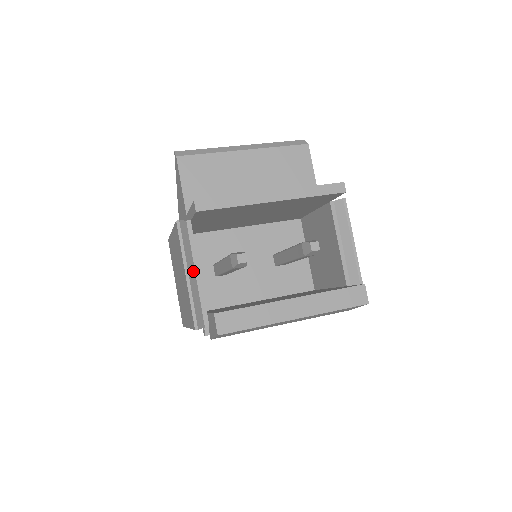
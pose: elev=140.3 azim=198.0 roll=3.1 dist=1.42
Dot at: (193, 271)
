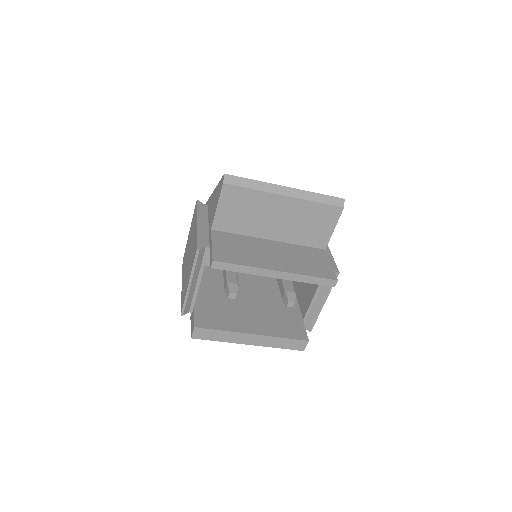
Dot at: (196, 280)
